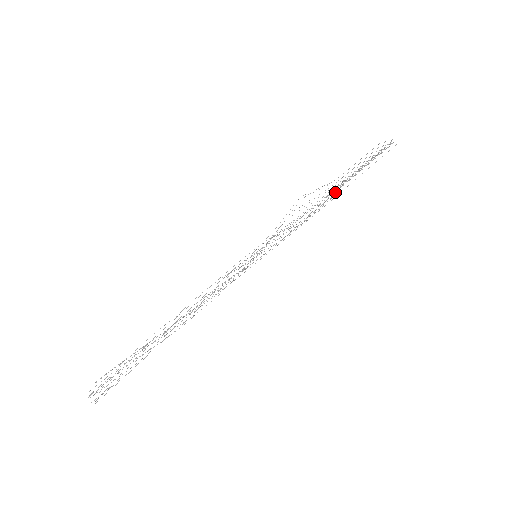
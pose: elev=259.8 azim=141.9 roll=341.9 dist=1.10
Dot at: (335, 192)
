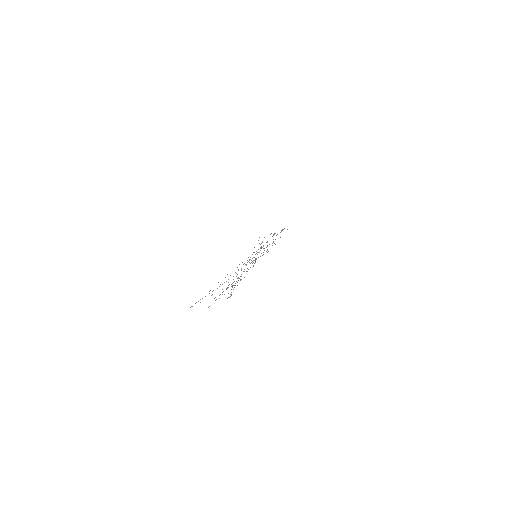
Dot at: occluded
